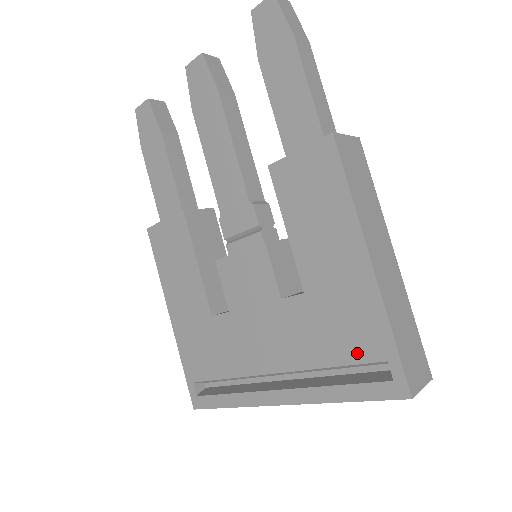
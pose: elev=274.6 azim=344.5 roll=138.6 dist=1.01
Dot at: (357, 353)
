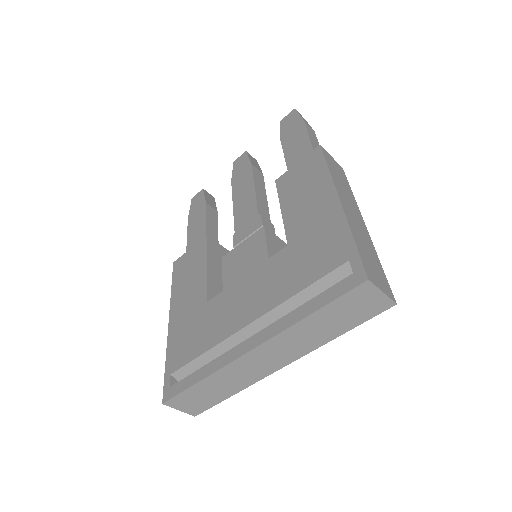
Dot at: (324, 267)
